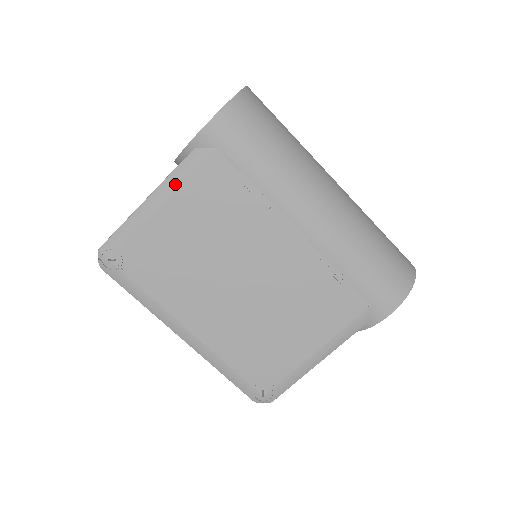
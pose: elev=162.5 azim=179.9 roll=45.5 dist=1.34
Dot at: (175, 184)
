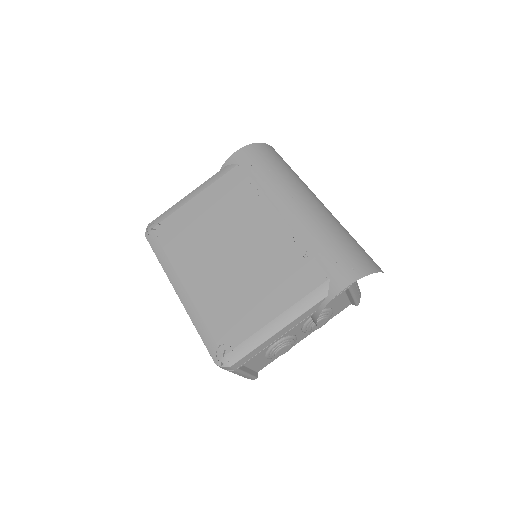
Dot at: (208, 184)
